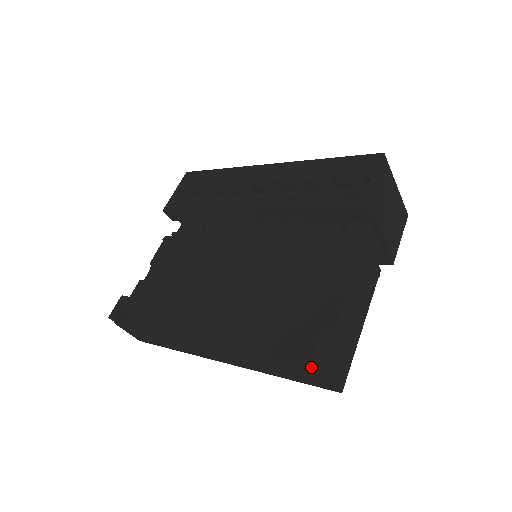
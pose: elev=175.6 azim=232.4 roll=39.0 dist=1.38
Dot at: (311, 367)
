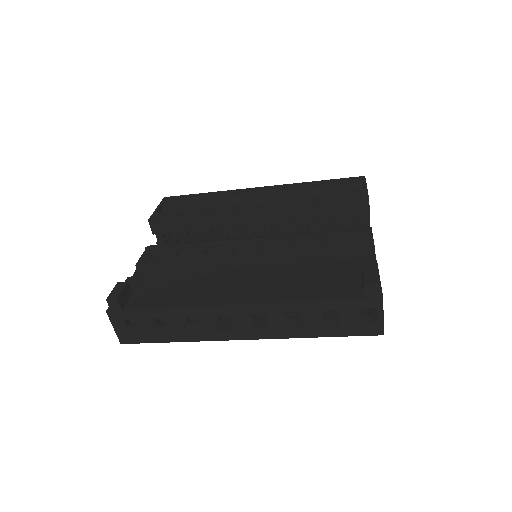
Dot at: (374, 294)
